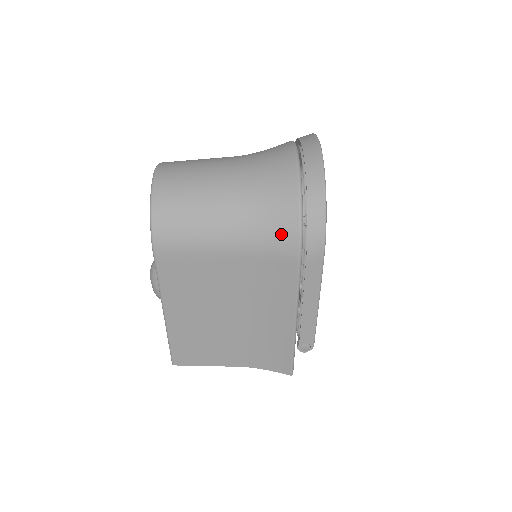
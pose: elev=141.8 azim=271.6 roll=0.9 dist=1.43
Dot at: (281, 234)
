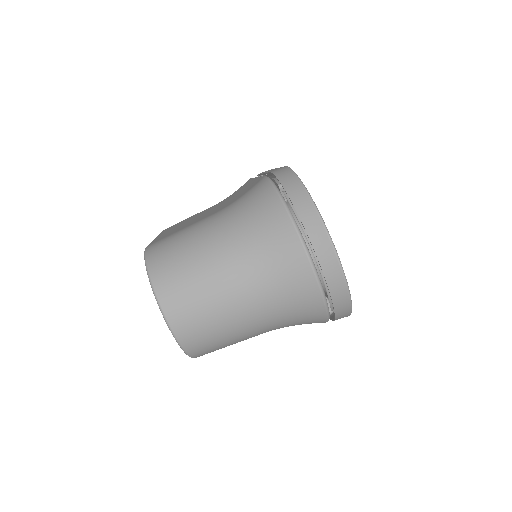
Dot at: occluded
